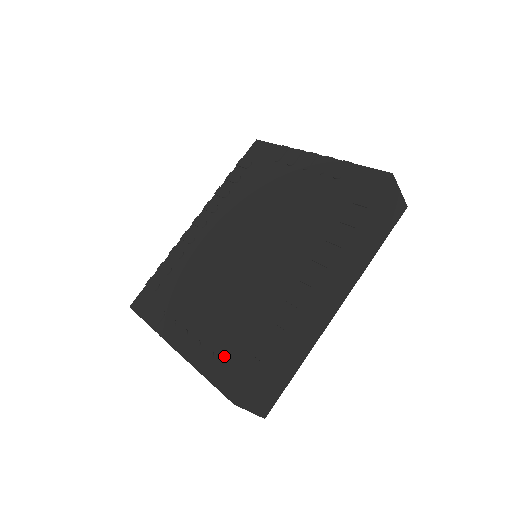
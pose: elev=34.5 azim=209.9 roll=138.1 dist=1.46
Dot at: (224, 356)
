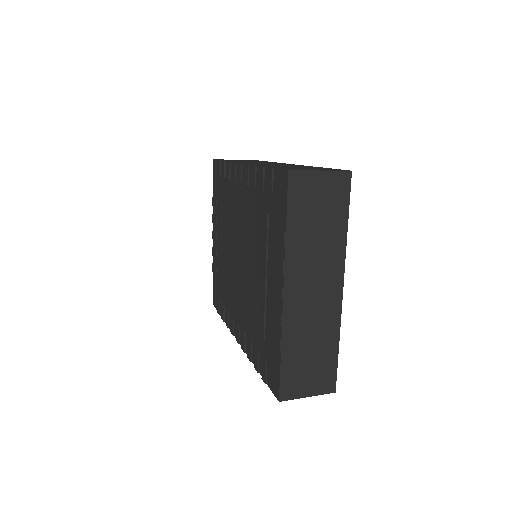
Dot at: (217, 283)
